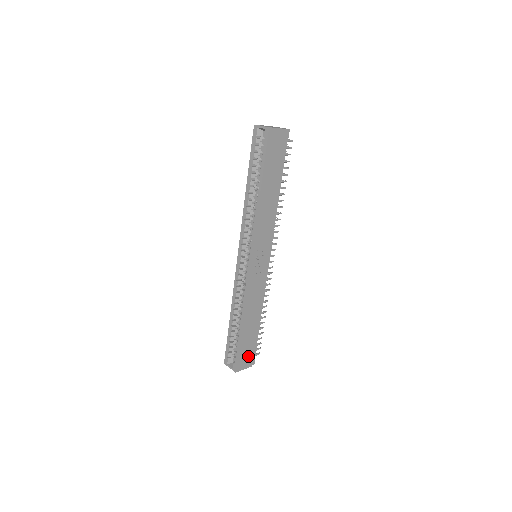
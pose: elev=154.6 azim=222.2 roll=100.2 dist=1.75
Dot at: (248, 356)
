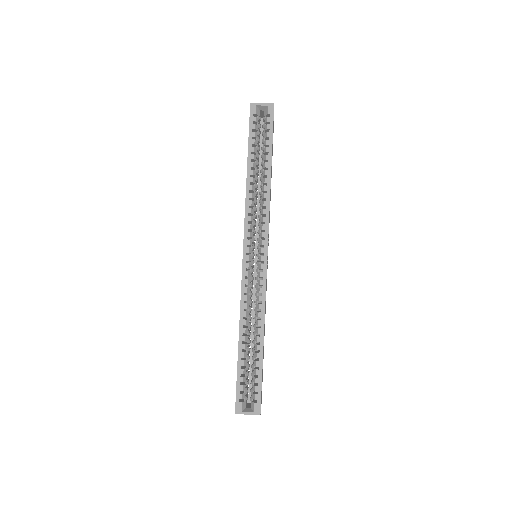
Dot at: occluded
